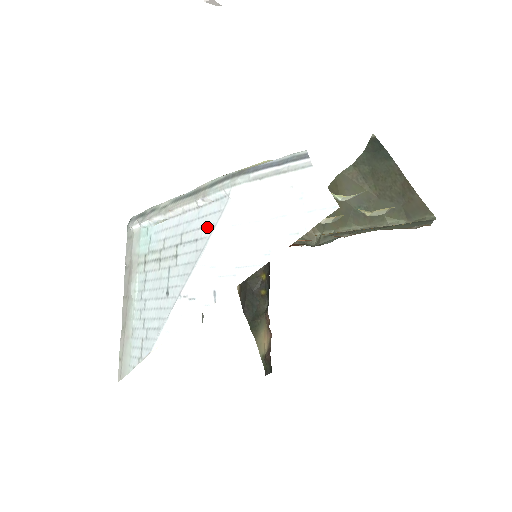
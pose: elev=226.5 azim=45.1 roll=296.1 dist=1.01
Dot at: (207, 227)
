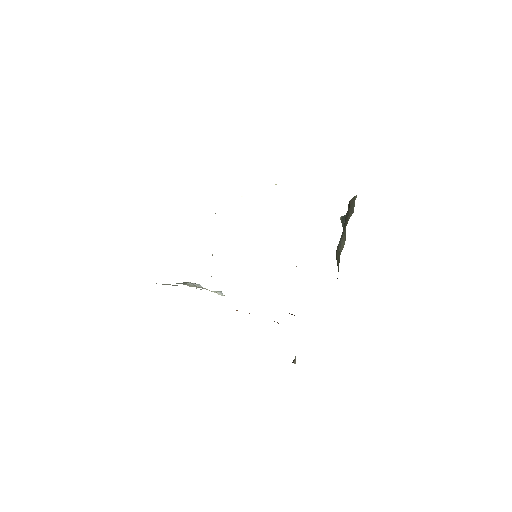
Dot at: occluded
